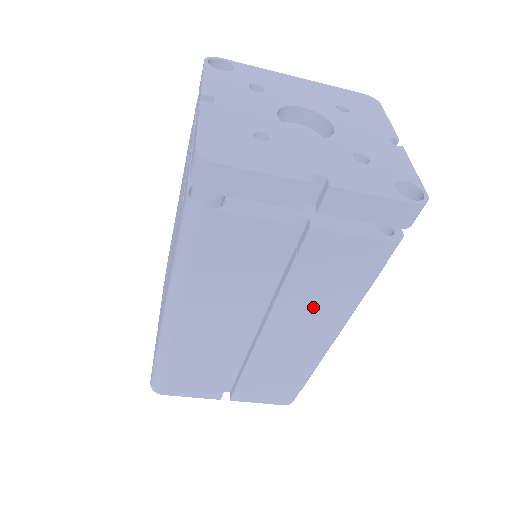
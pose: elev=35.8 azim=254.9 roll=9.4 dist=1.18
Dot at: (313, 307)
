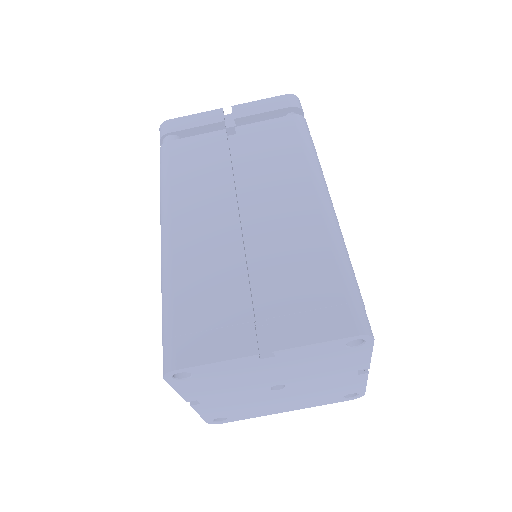
Dot at: (278, 176)
